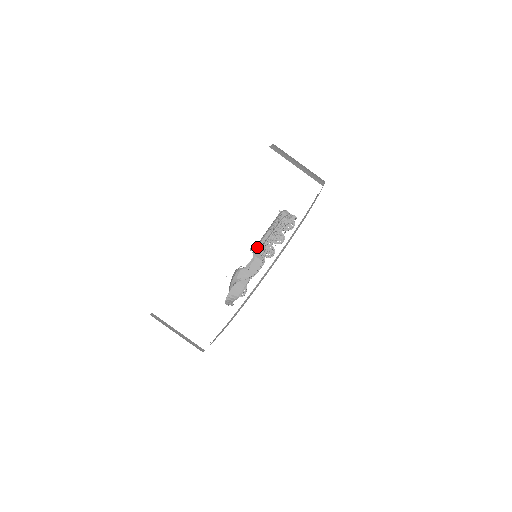
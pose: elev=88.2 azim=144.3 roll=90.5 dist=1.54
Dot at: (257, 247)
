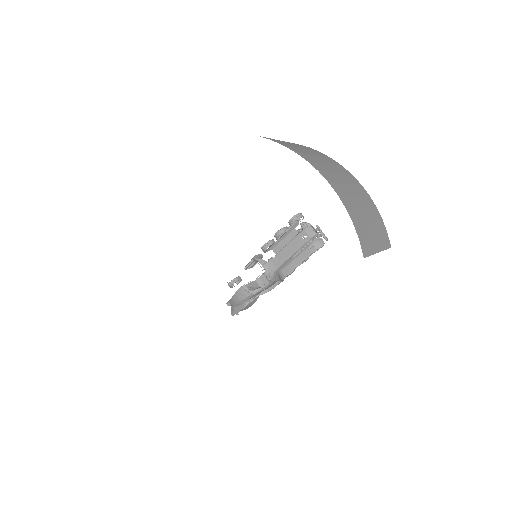
Dot at: (275, 272)
